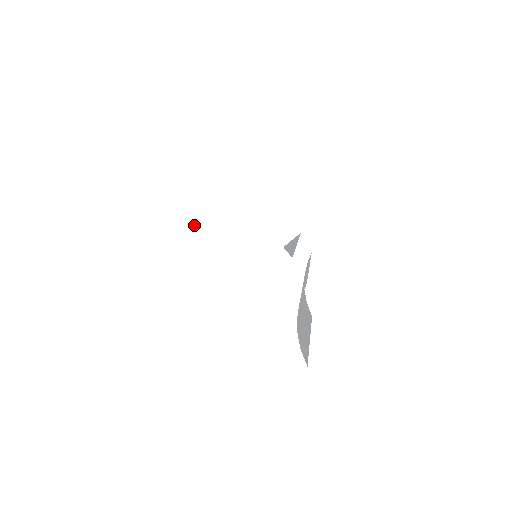
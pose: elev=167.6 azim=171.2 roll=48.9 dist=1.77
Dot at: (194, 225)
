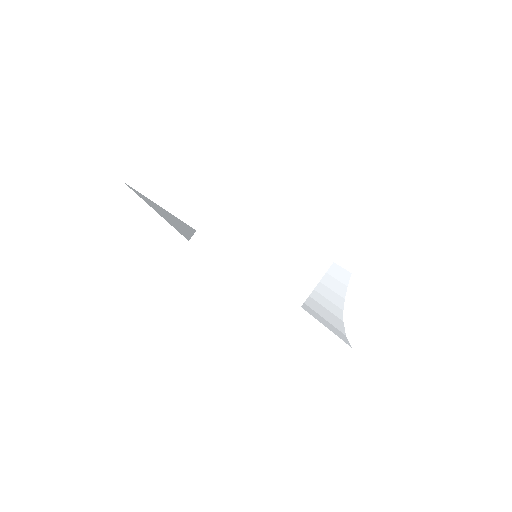
Dot at: (235, 262)
